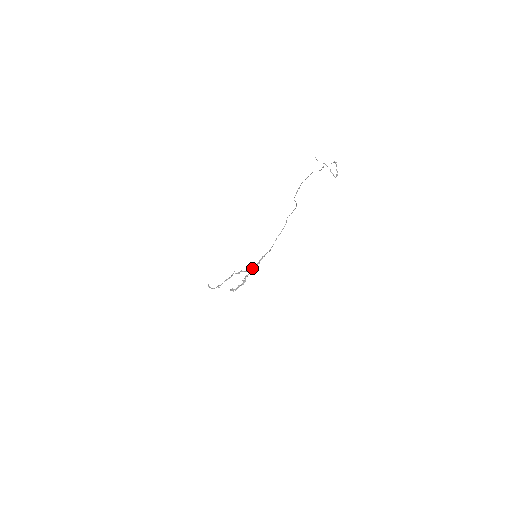
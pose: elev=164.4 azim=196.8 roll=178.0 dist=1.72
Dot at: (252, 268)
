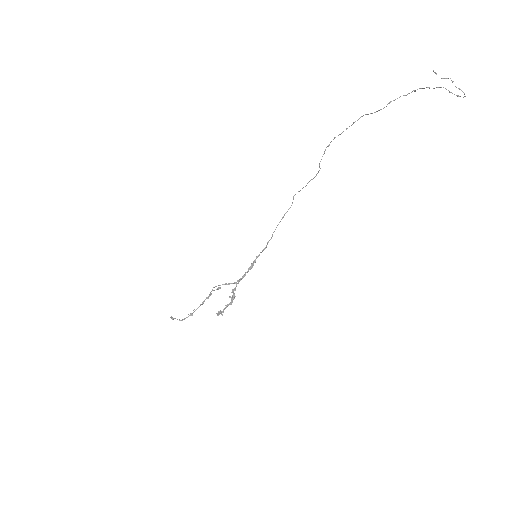
Dot at: occluded
